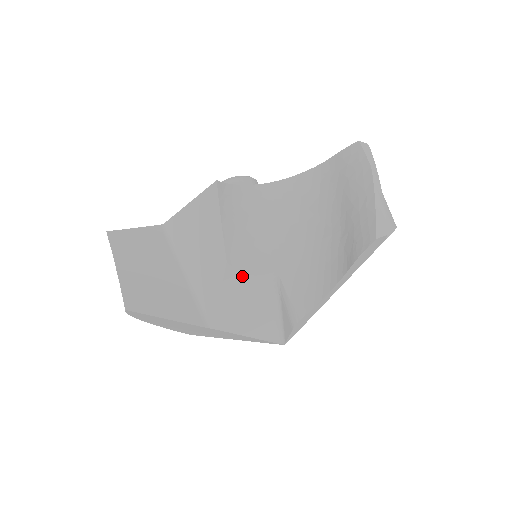
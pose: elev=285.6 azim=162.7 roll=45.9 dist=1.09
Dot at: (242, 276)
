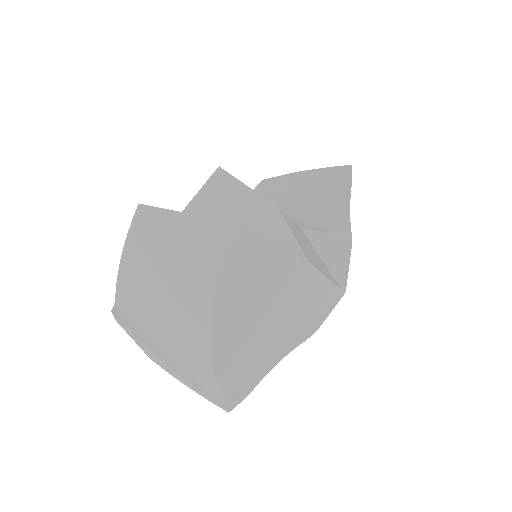
Dot at: (290, 221)
